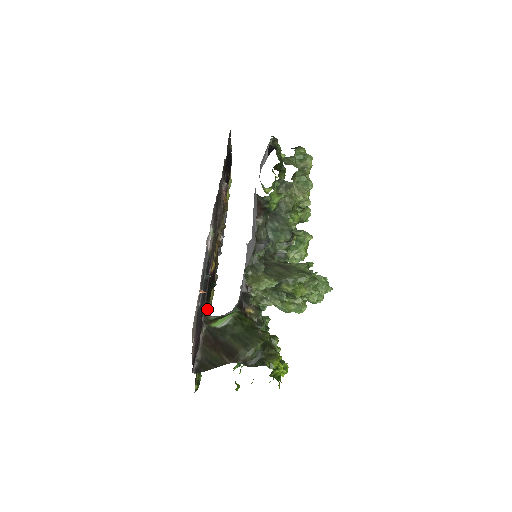
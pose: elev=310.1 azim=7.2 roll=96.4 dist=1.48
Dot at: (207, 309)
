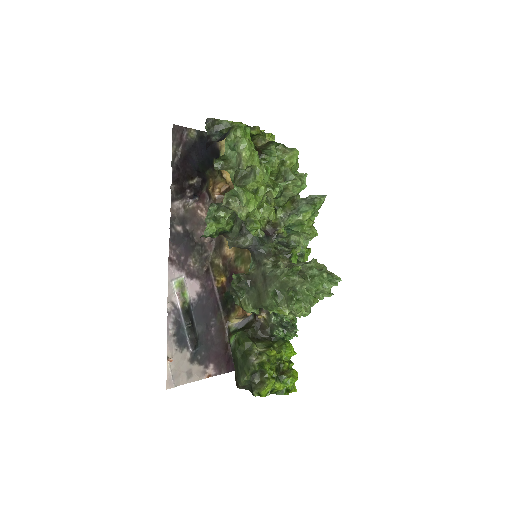
Dot at: occluded
